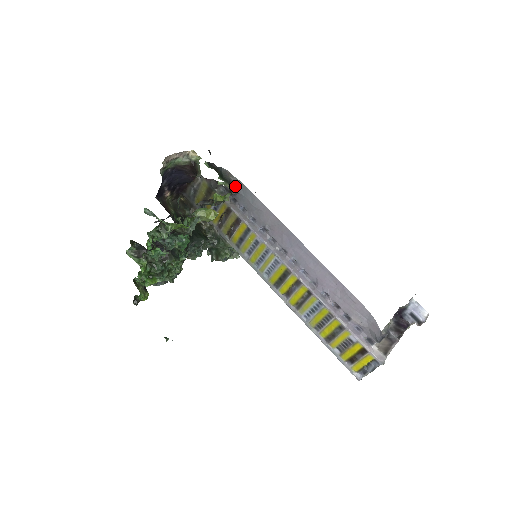
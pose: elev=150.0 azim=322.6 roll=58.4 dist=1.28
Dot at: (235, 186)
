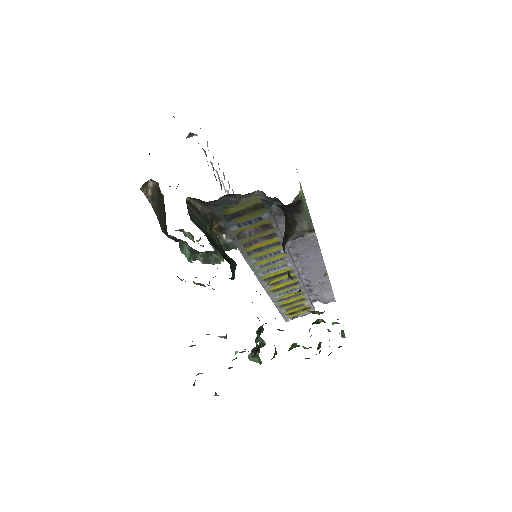
Dot at: occluded
